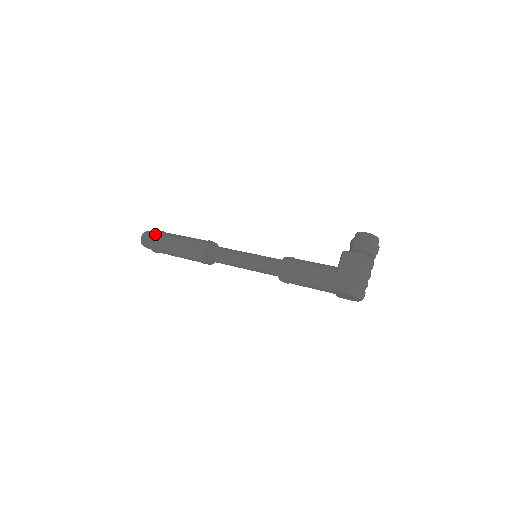
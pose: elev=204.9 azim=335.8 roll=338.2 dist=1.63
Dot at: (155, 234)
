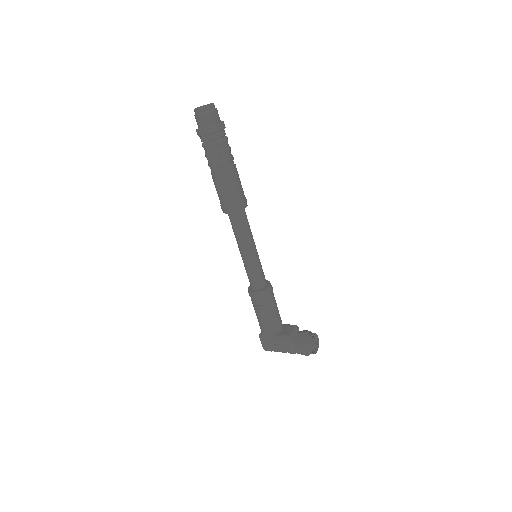
Dot at: (207, 134)
